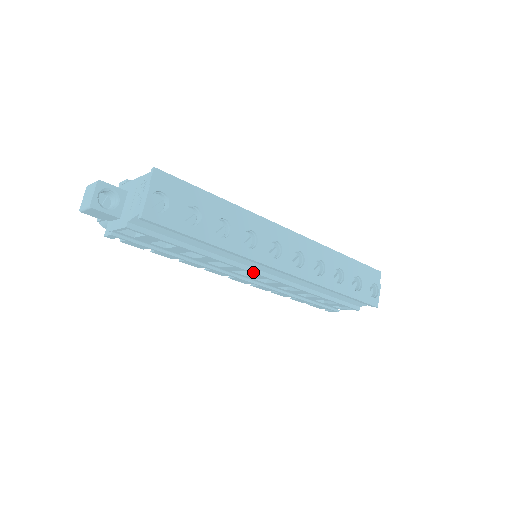
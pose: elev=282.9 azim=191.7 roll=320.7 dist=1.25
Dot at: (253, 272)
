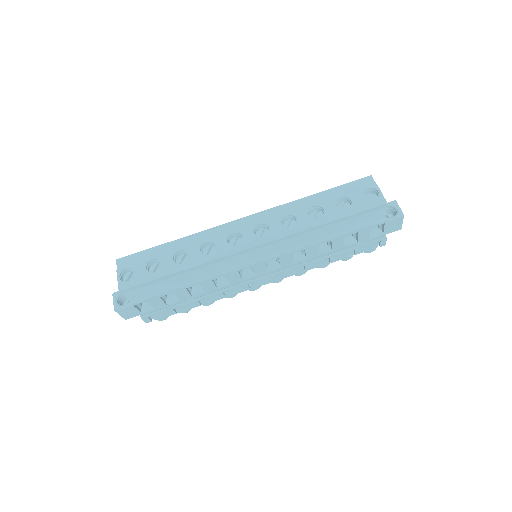
Dot at: (243, 267)
